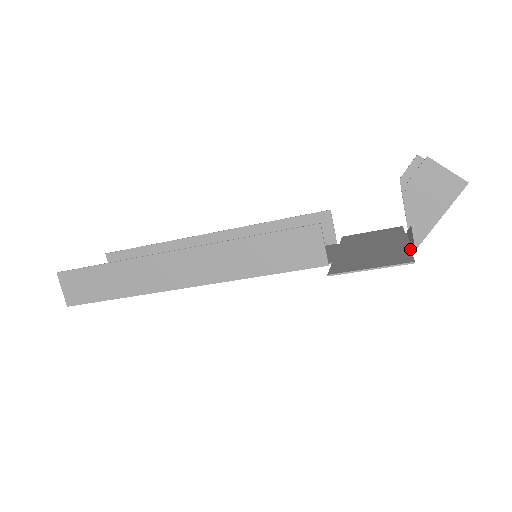
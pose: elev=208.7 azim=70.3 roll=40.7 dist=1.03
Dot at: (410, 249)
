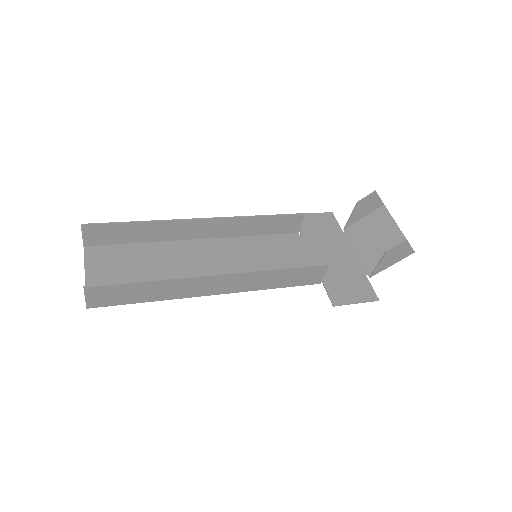
Dot at: (365, 274)
